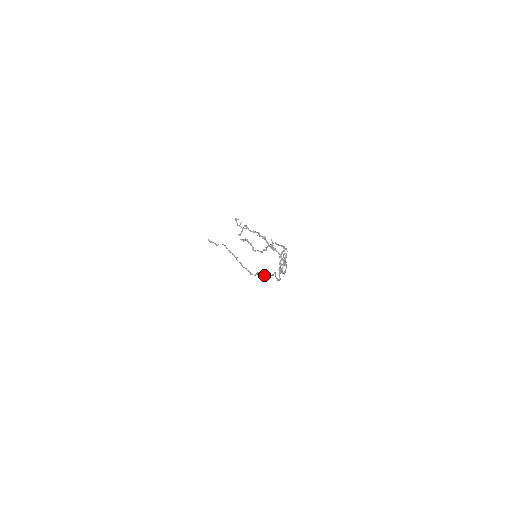
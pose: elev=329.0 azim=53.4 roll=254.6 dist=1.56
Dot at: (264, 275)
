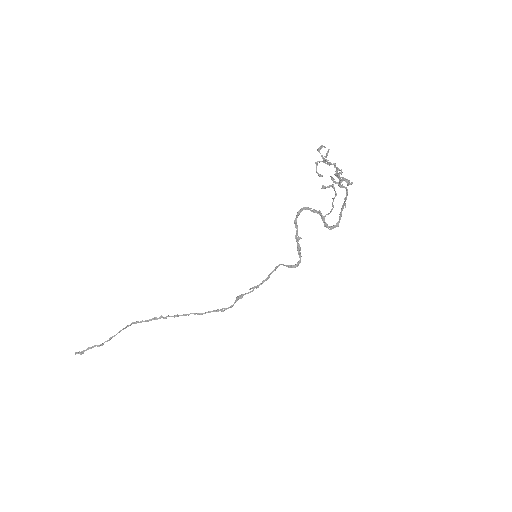
Dot at: (250, 291)
